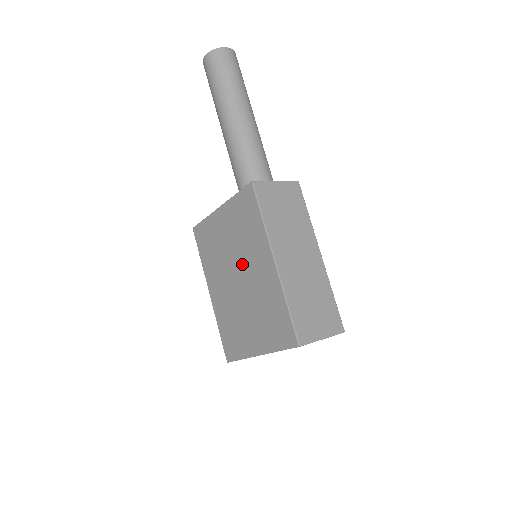
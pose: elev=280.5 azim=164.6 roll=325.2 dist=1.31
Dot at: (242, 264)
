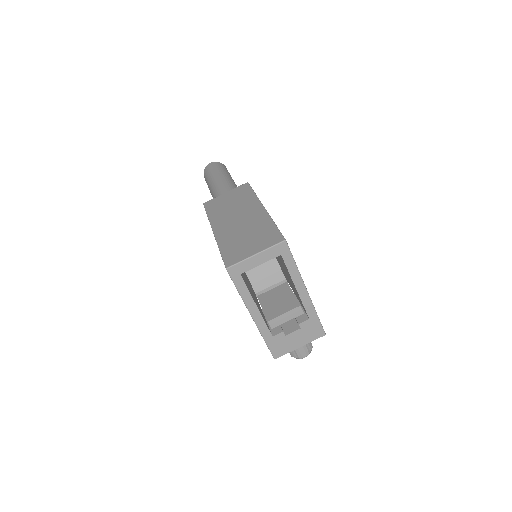
Dot at: occluded
